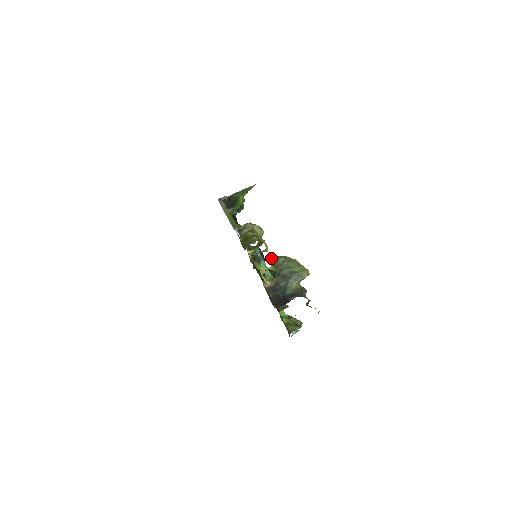
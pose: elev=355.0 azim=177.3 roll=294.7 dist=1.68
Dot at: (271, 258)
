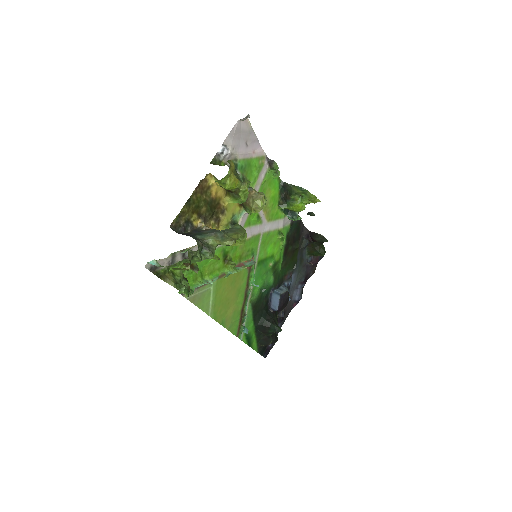
Dot at: occluded
